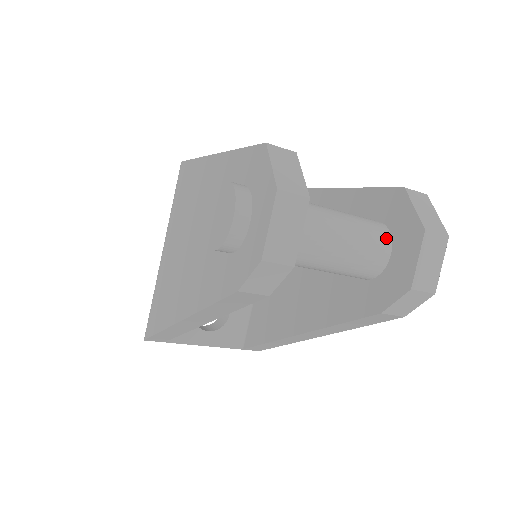
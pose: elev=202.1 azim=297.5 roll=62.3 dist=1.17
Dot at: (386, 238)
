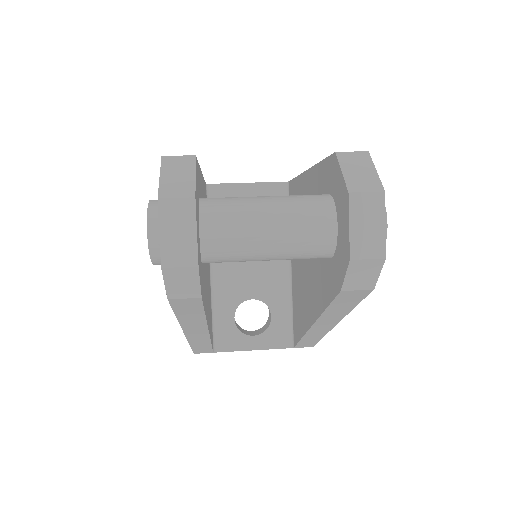
Dot at: (328, 211)
